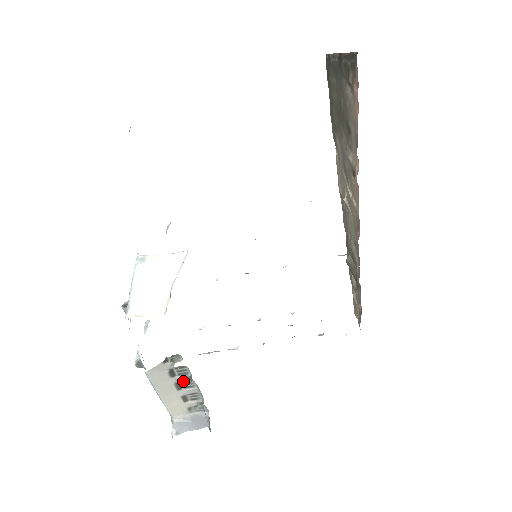
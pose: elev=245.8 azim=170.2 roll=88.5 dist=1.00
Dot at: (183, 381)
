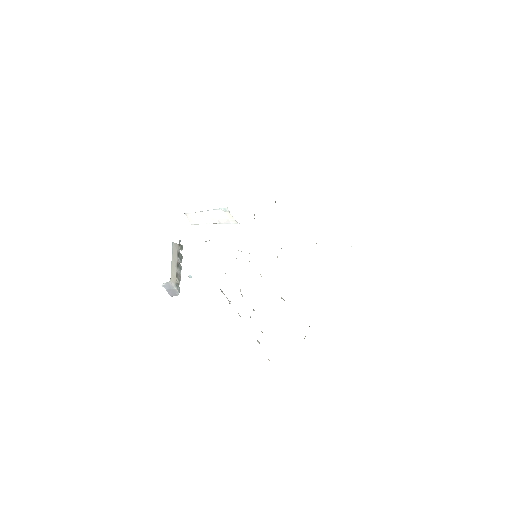
Dot at: (180, 264)
